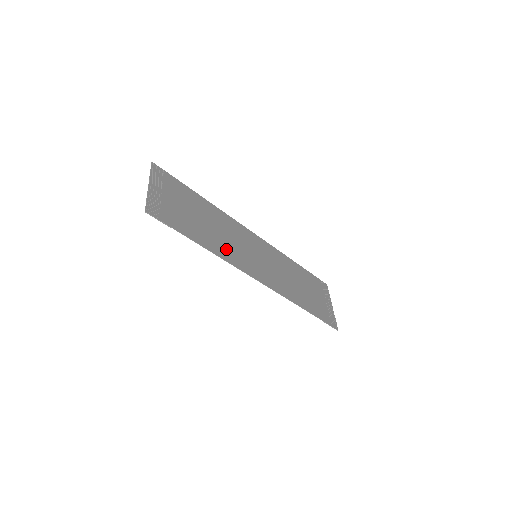
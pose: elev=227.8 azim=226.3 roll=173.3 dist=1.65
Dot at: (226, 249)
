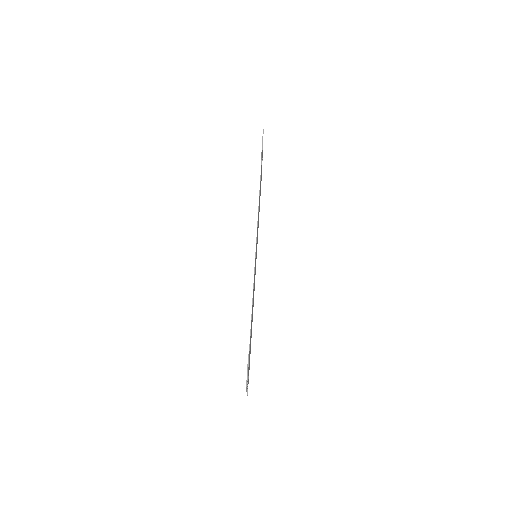
Dot at: occluded
